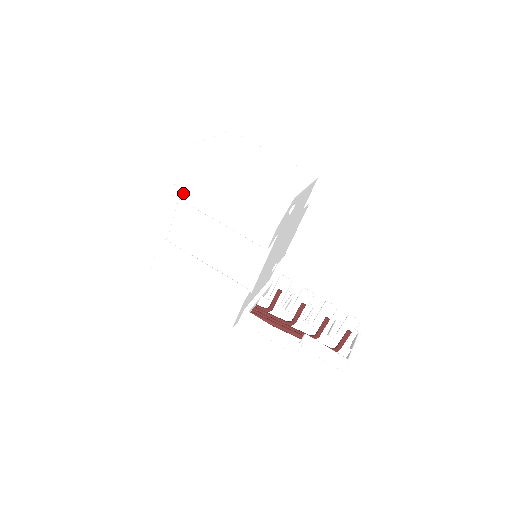
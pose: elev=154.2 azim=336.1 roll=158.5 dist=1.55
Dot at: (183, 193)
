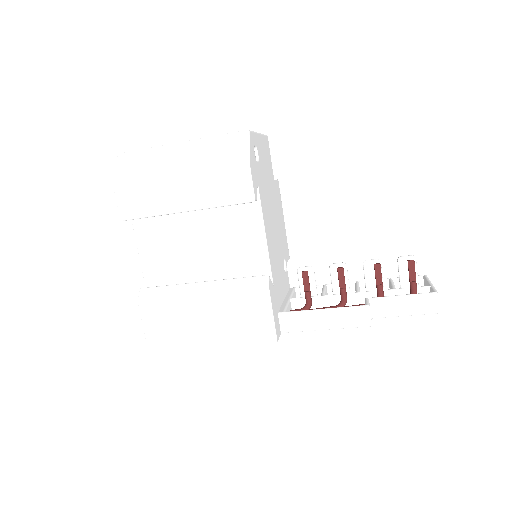
Dot at: (131, 208)
